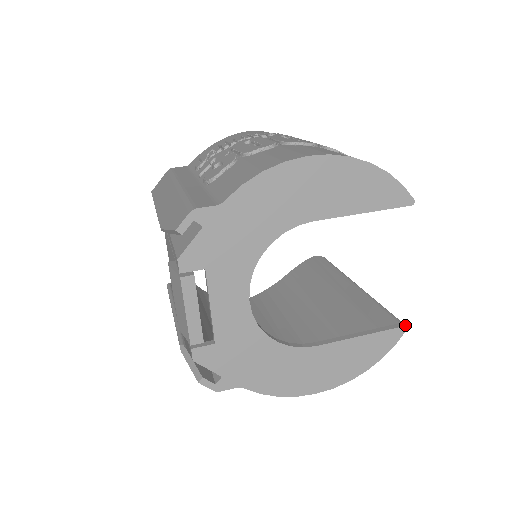
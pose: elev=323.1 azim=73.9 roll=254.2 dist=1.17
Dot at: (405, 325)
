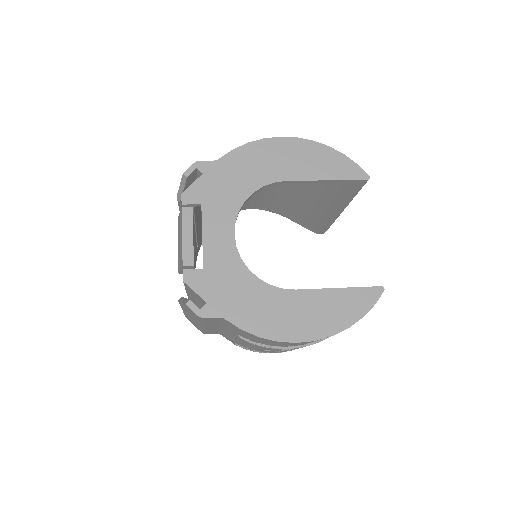
Dot at: (382, 286)
